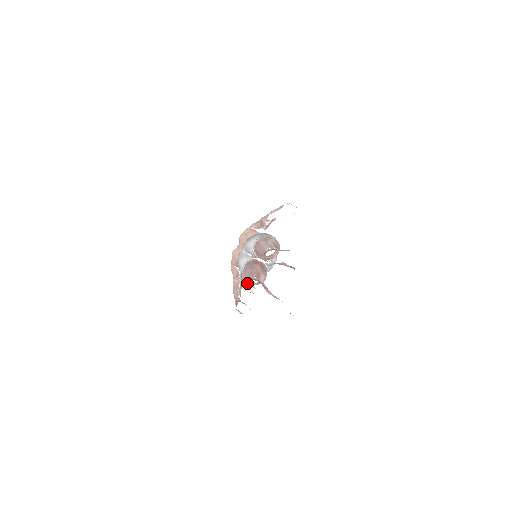
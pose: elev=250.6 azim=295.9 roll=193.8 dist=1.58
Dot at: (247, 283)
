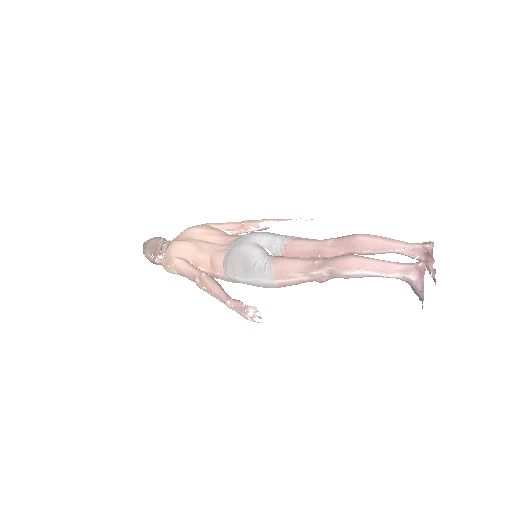
Dot at: (389, 266)
